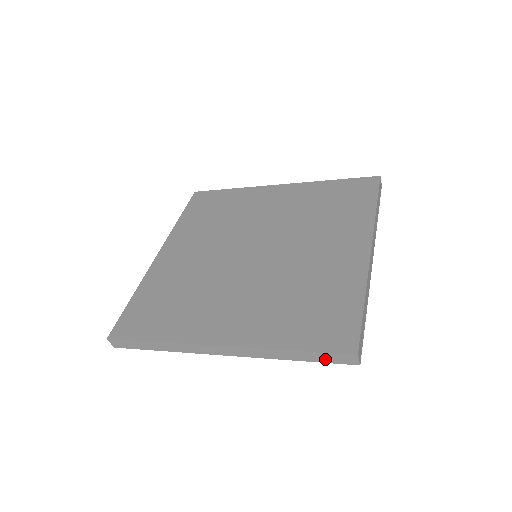
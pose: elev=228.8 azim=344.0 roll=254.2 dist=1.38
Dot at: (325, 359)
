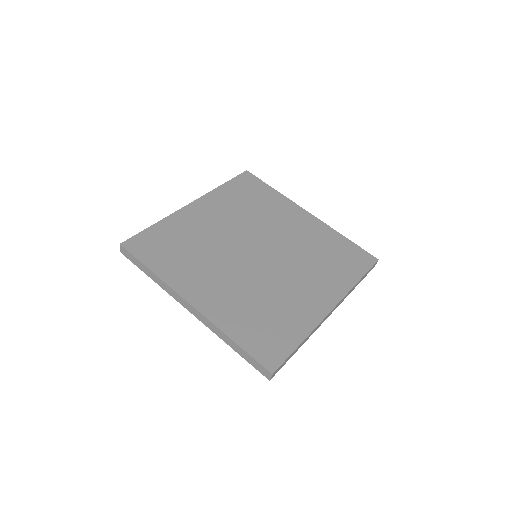
Dot at: (251, 362)
